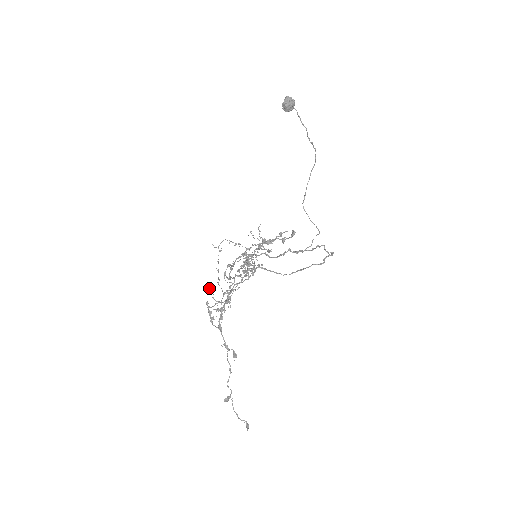
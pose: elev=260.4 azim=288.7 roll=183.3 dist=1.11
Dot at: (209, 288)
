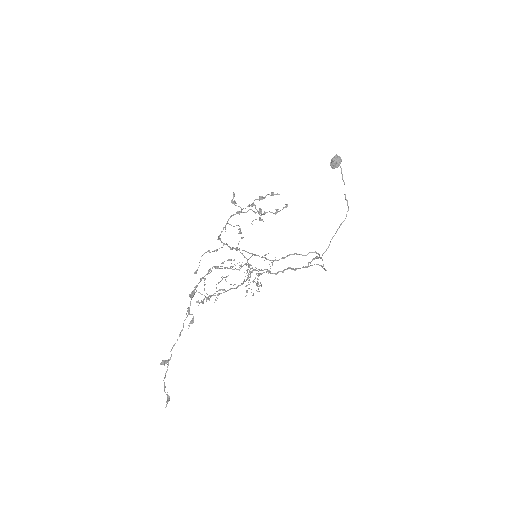
Dot at: (205, 278)
